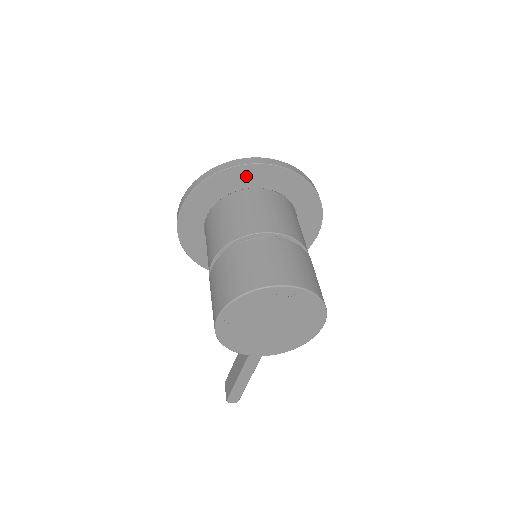
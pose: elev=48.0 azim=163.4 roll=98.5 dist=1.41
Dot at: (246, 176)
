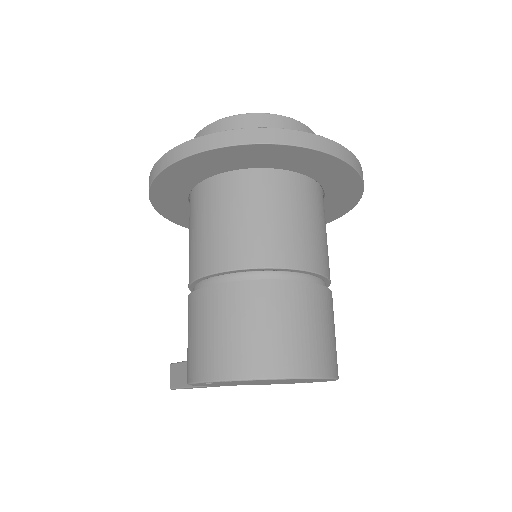
Dot at: (282, 156)
